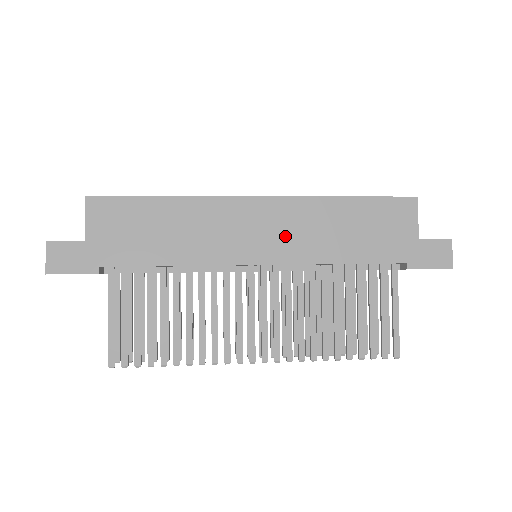
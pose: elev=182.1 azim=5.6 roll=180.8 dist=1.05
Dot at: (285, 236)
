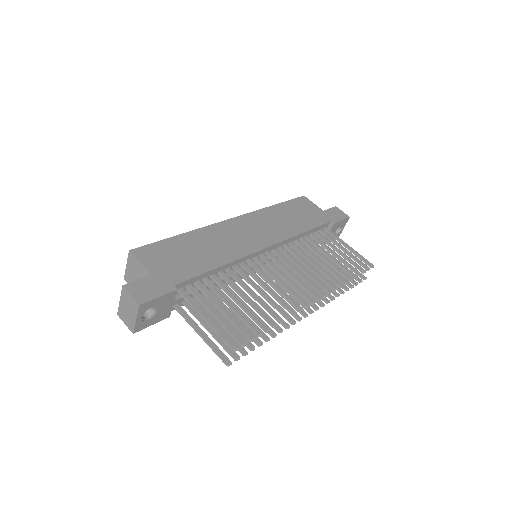
Dot at: (265, 230)
